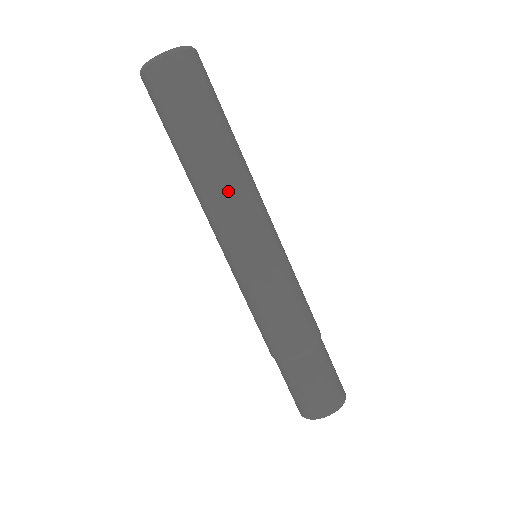
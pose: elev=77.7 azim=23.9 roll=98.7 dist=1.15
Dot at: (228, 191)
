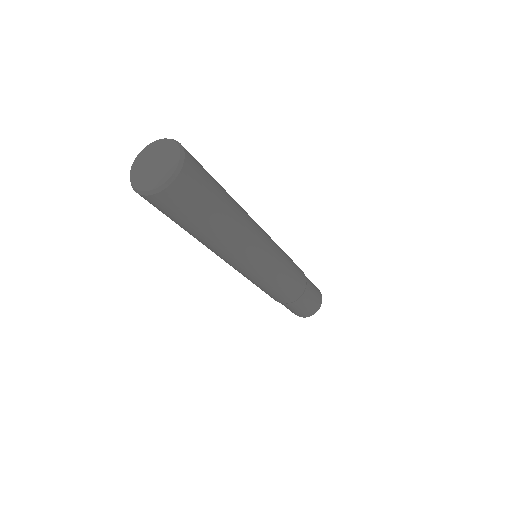
Dot at: (228, 254)
